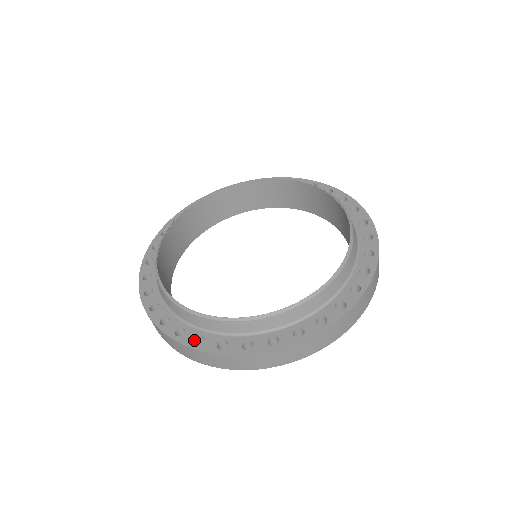
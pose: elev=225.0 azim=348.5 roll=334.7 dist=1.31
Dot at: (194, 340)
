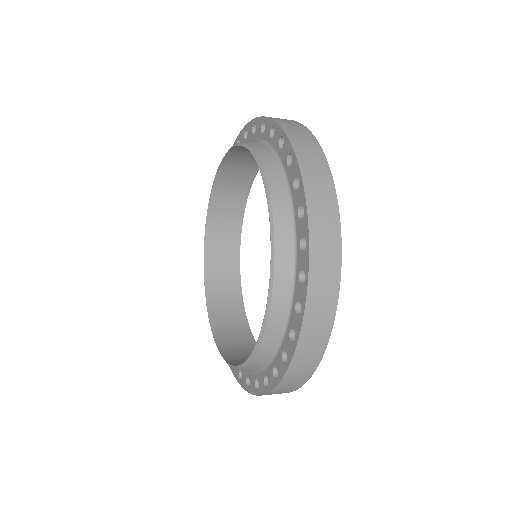
Dot at: (247, 382)
